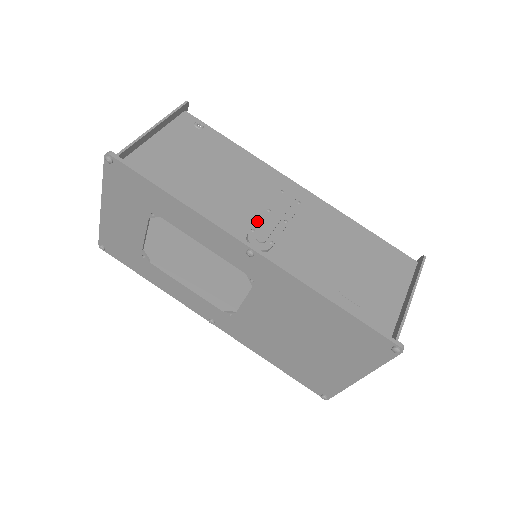
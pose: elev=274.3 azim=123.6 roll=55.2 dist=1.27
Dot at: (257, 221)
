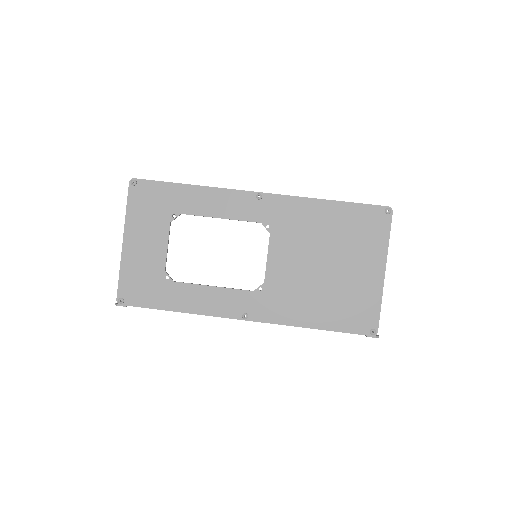
Dot at: occluded
